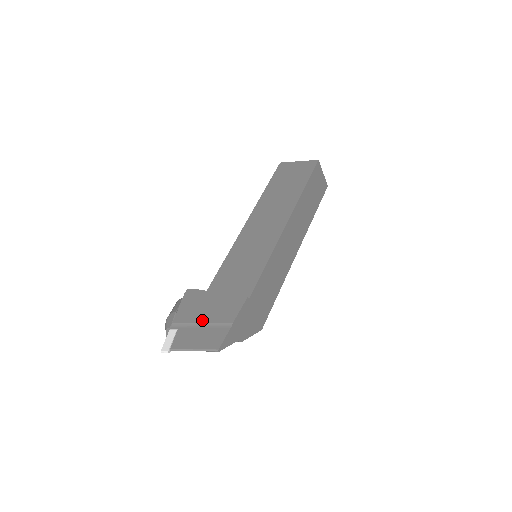
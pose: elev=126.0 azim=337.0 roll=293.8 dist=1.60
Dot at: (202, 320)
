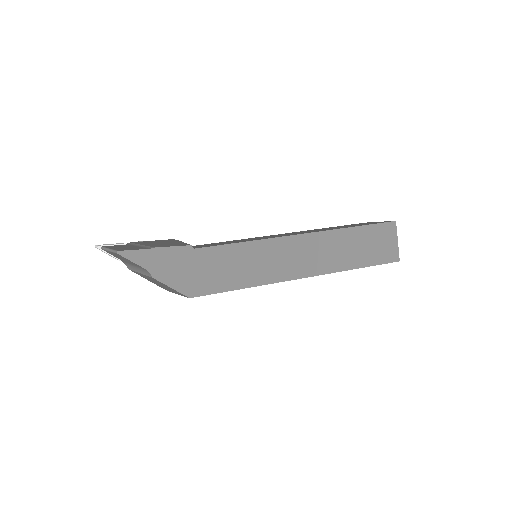
Dot at: (145, 244)
